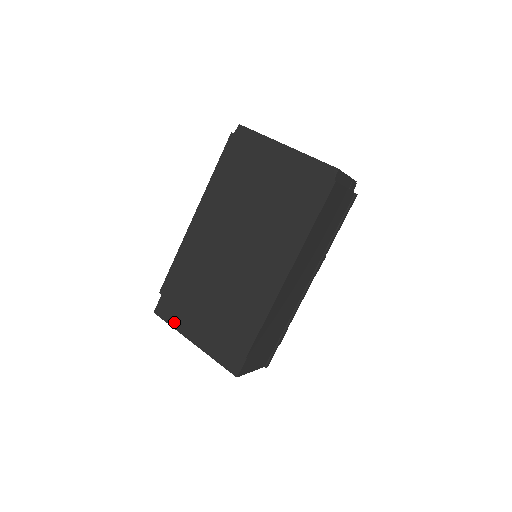
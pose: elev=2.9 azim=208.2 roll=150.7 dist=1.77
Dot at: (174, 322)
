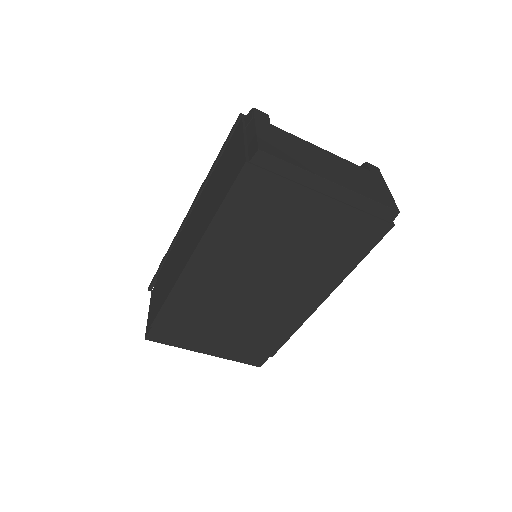
Dot at: (177, 343)
